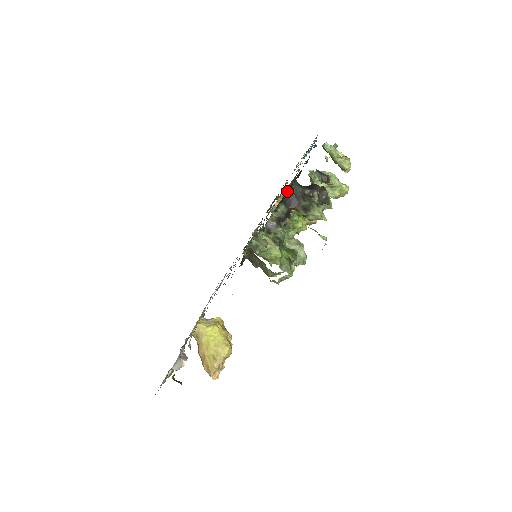
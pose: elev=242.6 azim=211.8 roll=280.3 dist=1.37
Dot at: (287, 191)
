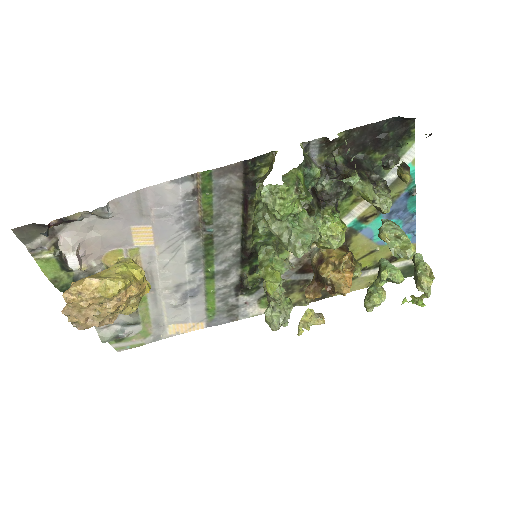
Dot at: (360, 139)
